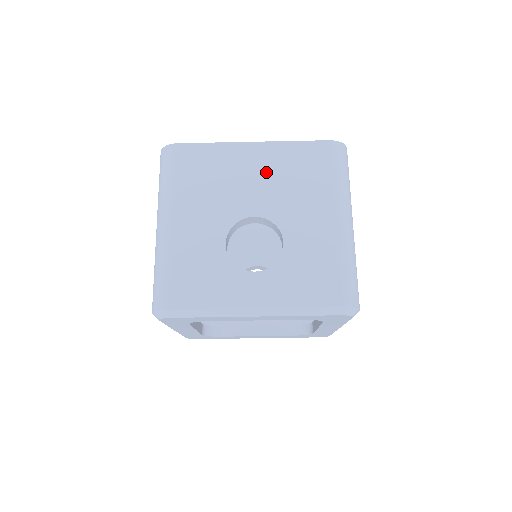
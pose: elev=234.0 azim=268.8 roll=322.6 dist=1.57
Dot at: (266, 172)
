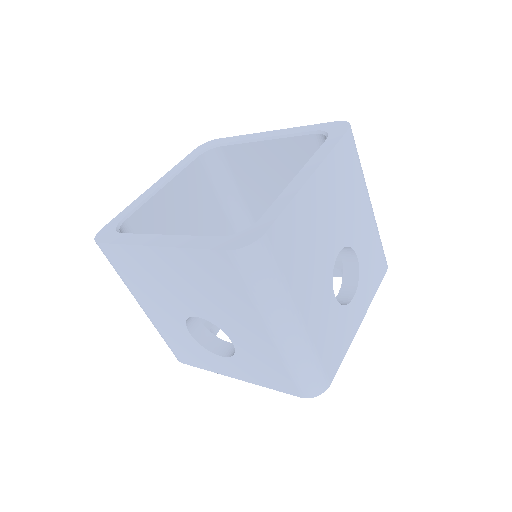
Dot at: (183, 279)
